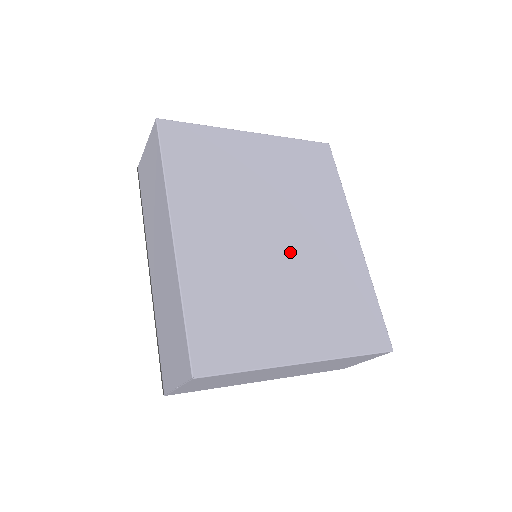
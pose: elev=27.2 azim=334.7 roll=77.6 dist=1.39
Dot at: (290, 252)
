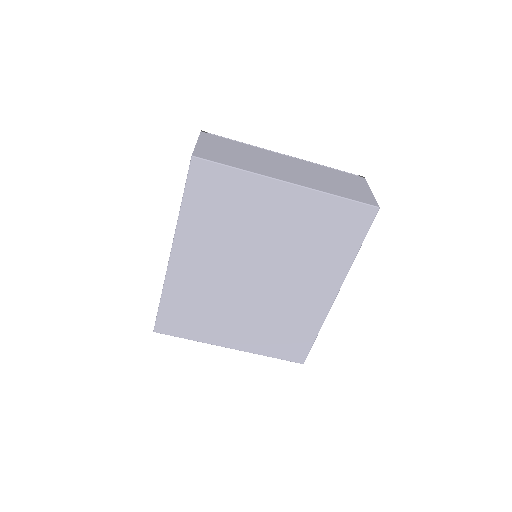
Dot at: (261, 290)
